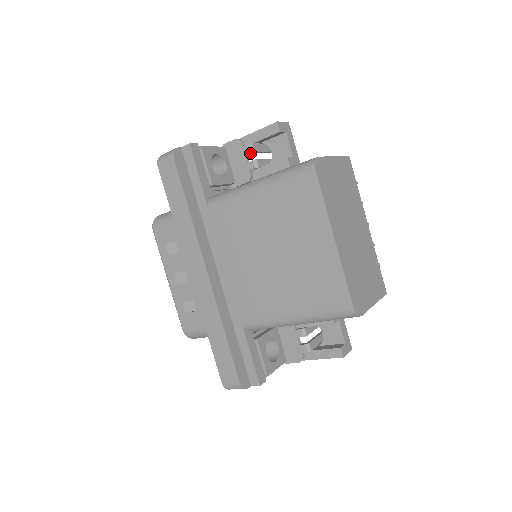
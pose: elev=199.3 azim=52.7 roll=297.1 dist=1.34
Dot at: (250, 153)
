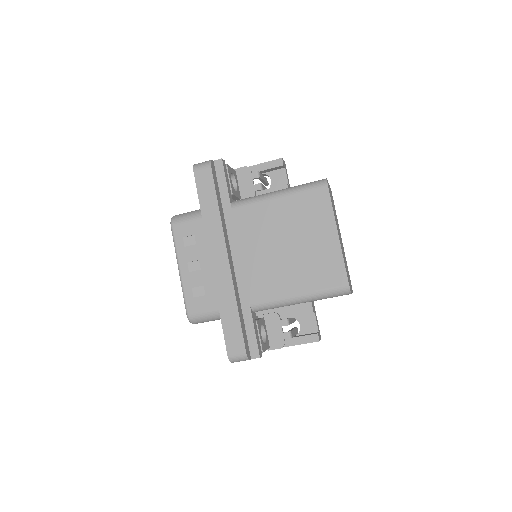
Dot at: (256, 178)
